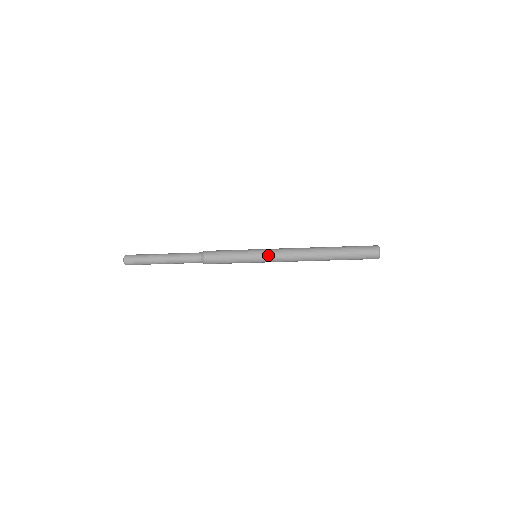
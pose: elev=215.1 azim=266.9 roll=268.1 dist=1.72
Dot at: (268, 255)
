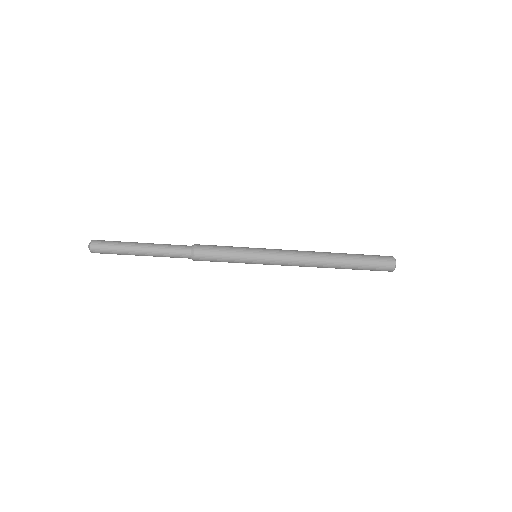
Dot at: (271, 262)
